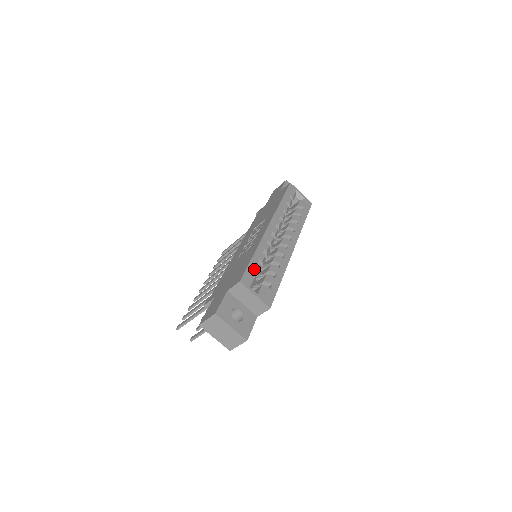
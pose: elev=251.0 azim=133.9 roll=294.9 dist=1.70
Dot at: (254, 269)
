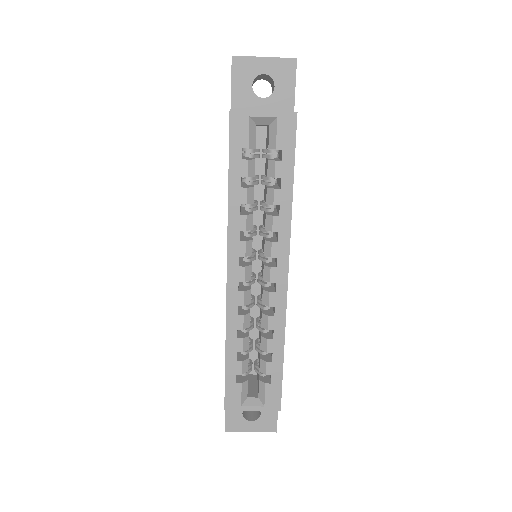
Dot at: (236, 374)
